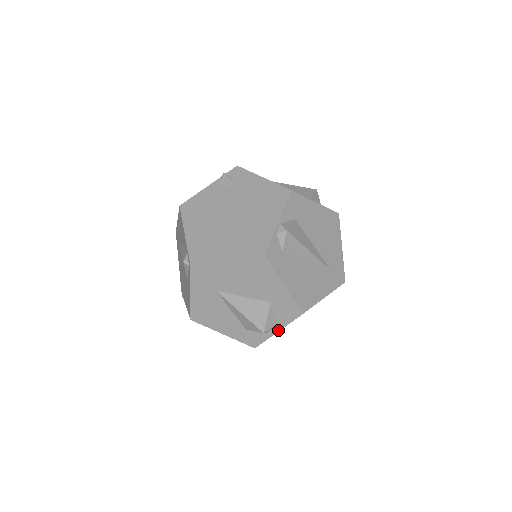
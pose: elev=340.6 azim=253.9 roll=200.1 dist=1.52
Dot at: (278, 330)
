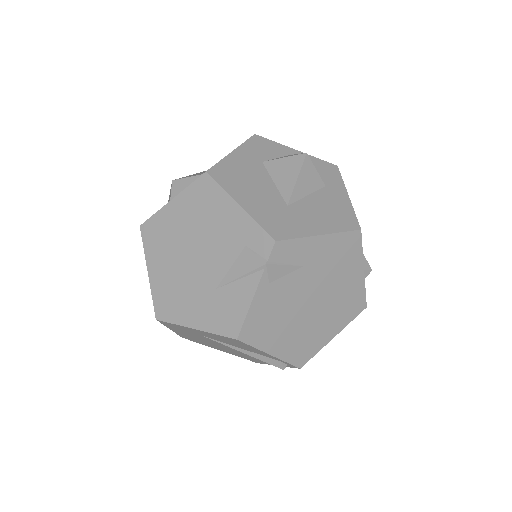
Dot at: occluded
